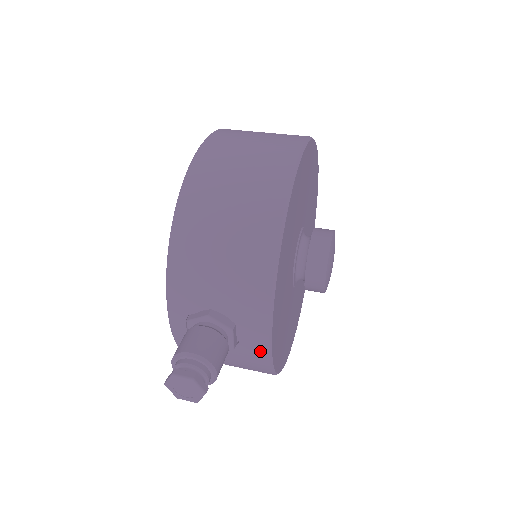
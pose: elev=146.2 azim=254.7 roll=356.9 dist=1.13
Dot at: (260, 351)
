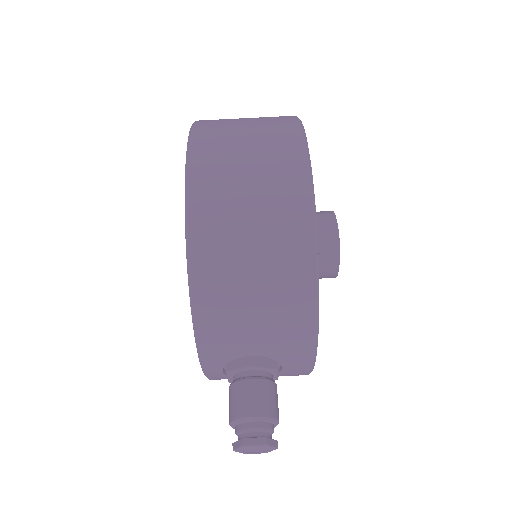
Dot at: (302, 372)
